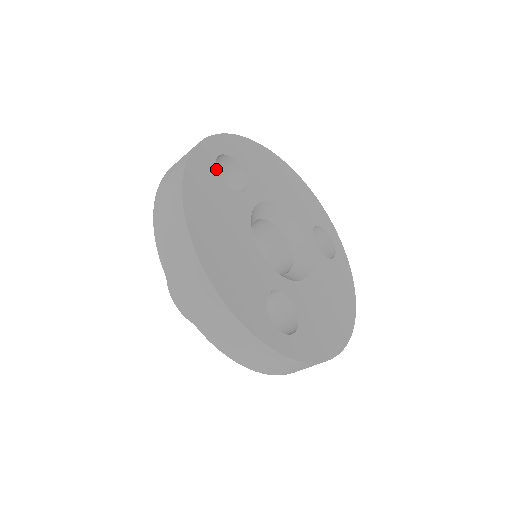
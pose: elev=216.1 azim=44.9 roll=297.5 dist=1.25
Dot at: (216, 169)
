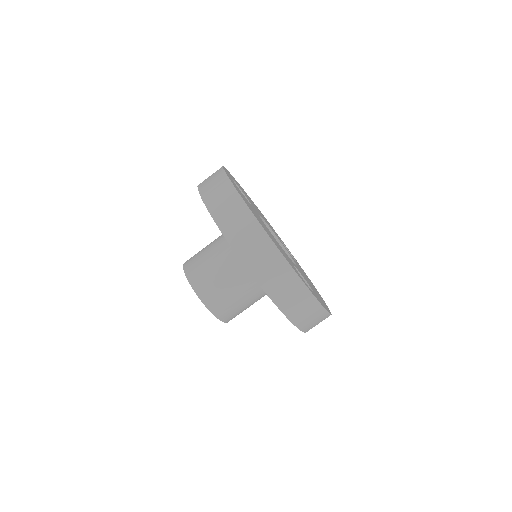
Dot at: occluded
